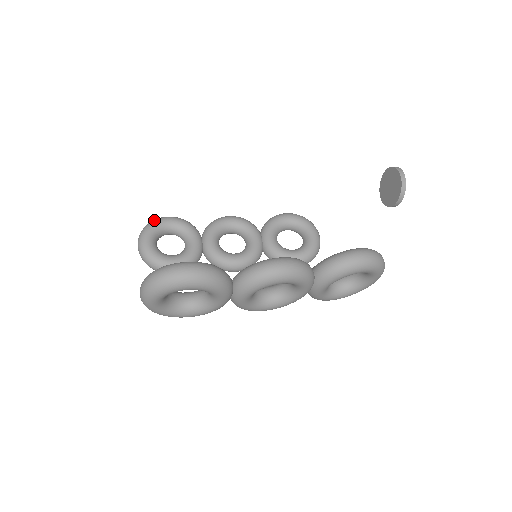
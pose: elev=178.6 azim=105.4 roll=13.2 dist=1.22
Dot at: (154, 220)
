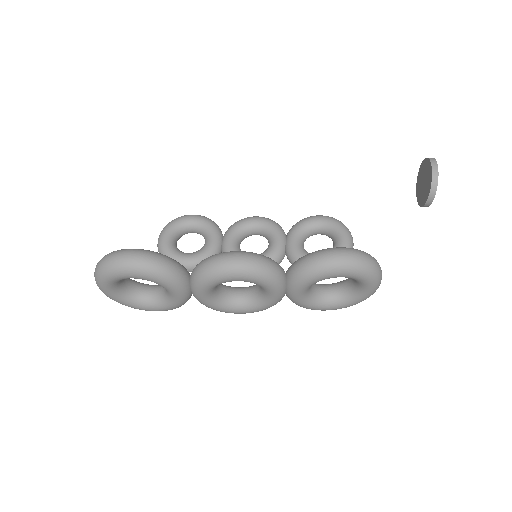
Dot at: (178, 217)
